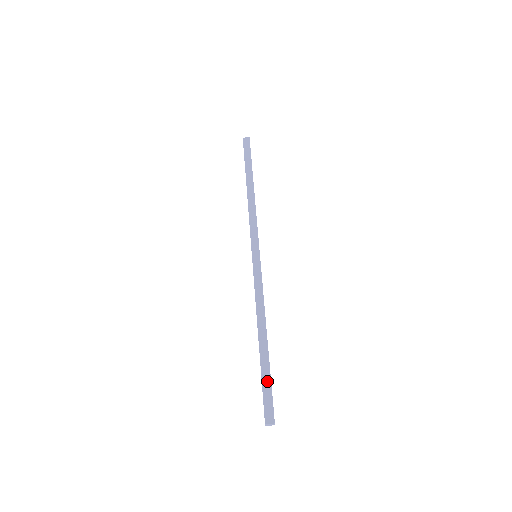
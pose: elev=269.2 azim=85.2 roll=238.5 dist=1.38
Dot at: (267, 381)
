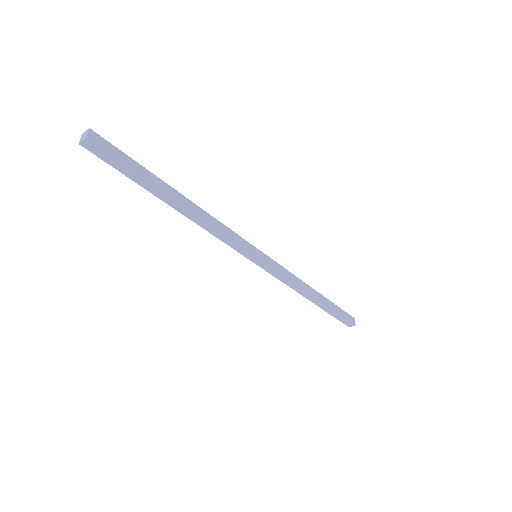
Dot at: (336, 315)
